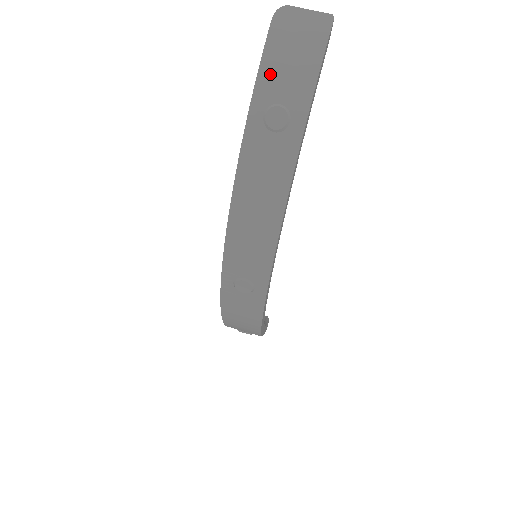
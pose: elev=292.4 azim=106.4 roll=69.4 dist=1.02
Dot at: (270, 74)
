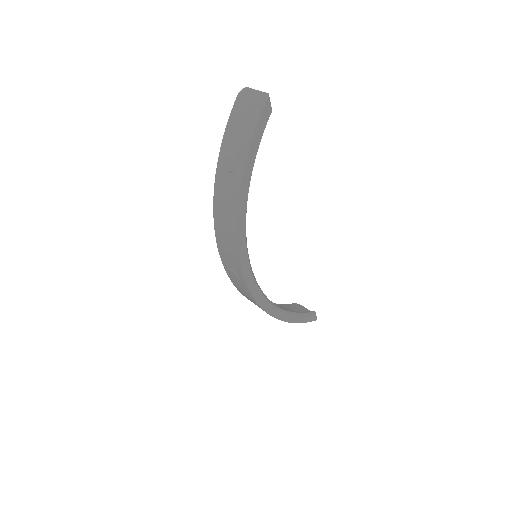
Dot at: (230, 134)
